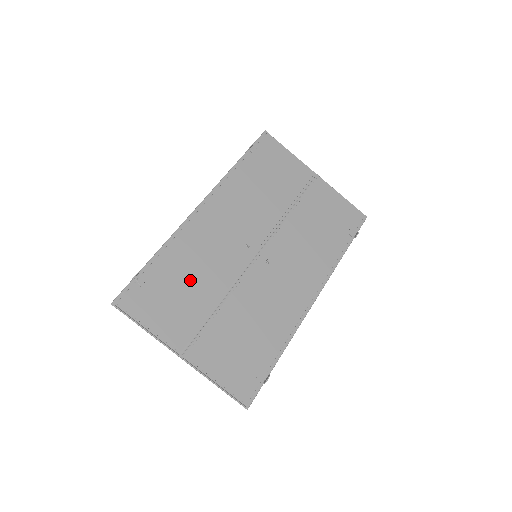
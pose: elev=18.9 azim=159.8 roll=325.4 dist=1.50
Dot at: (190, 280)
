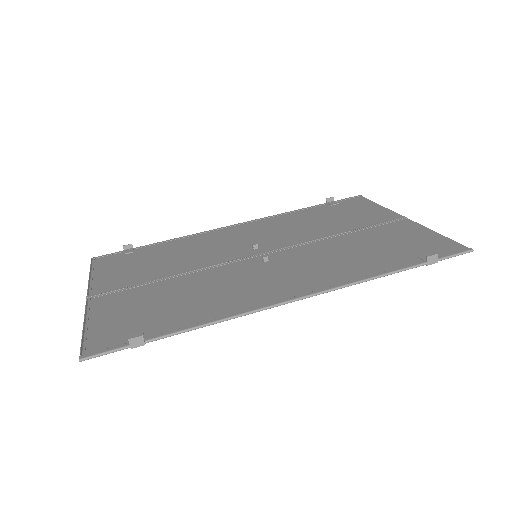
Dot at: (168, 258)
